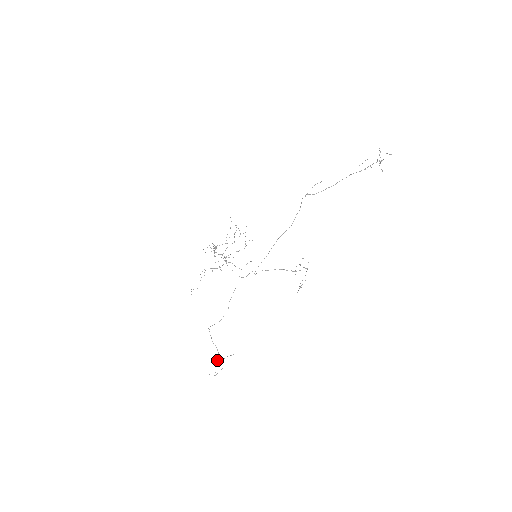
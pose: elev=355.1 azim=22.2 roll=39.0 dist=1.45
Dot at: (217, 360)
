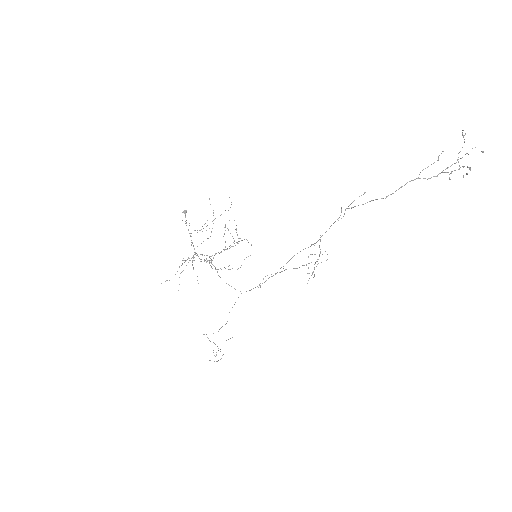
Dot at: occluded
